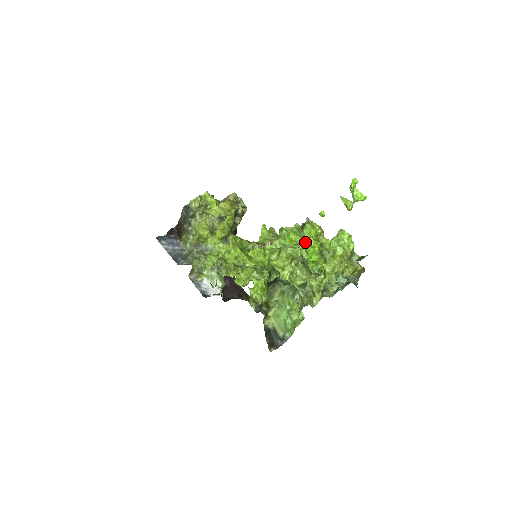
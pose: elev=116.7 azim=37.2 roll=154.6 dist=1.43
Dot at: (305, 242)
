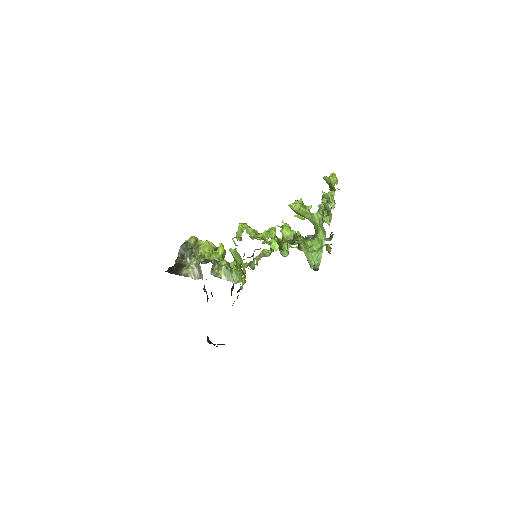
Dot at: occluded
